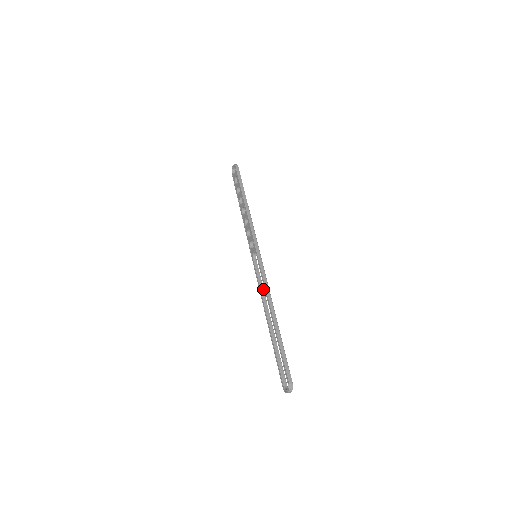
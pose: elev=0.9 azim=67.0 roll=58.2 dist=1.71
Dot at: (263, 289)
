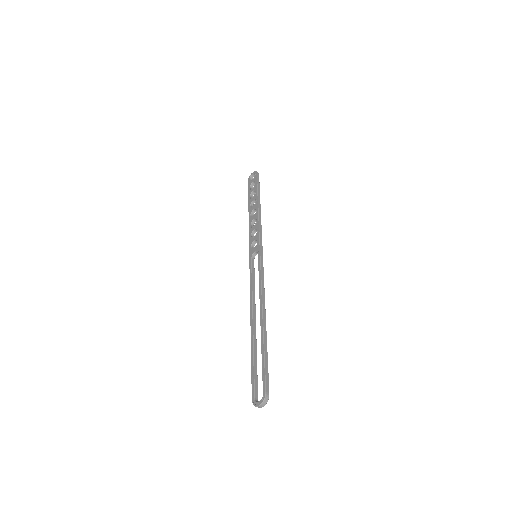
Dot at: occluded
